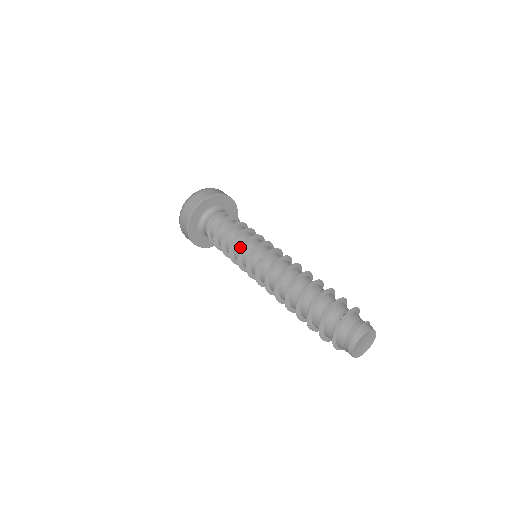
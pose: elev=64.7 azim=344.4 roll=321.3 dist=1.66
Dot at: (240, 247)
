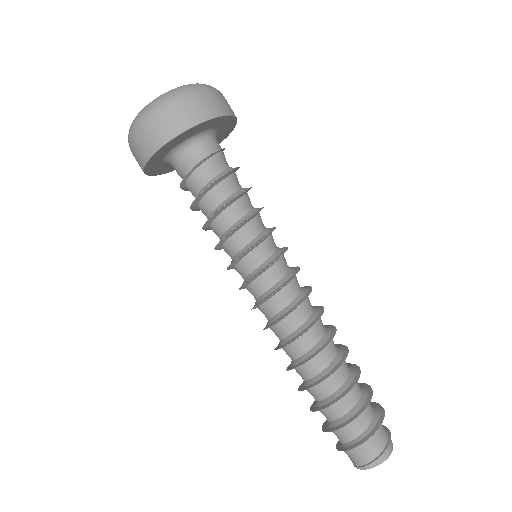
Dot at: (246, 239)
